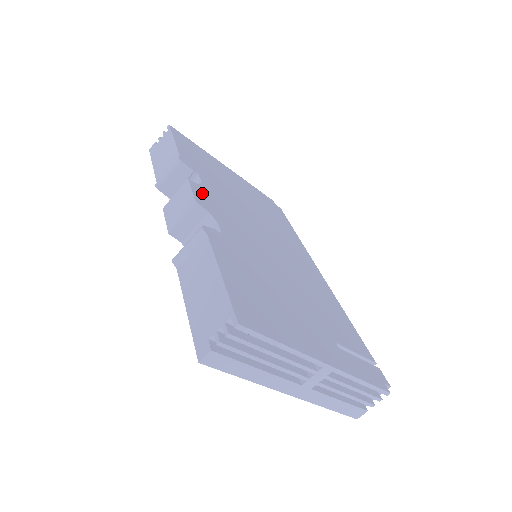
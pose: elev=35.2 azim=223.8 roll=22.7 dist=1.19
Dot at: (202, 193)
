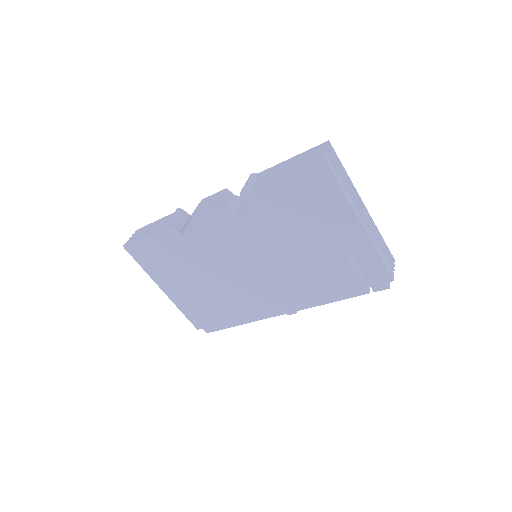
Dot at: occluded
